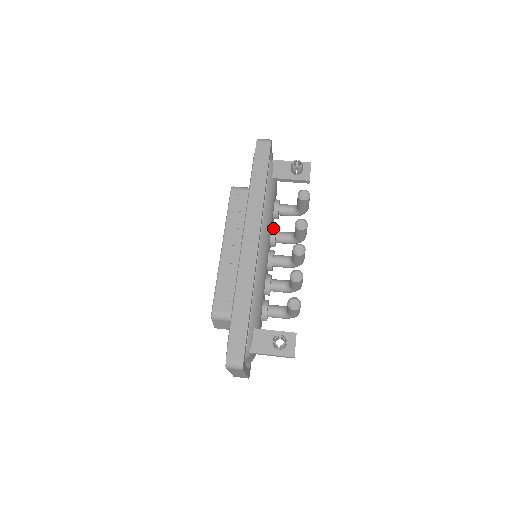
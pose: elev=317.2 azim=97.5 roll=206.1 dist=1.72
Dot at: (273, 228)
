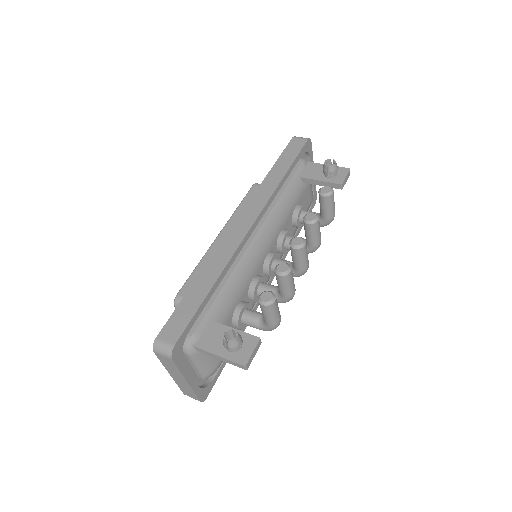
Dot at: (285, 229)
